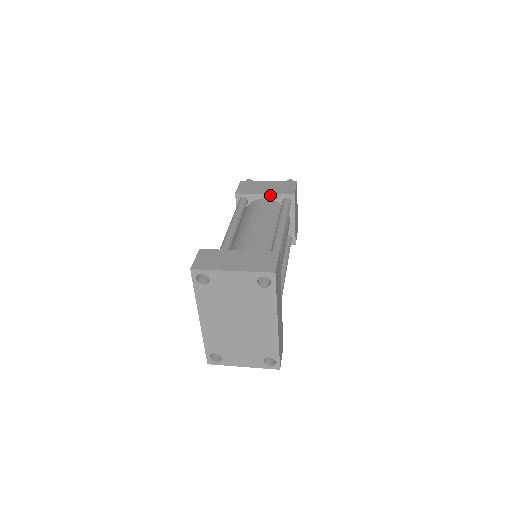
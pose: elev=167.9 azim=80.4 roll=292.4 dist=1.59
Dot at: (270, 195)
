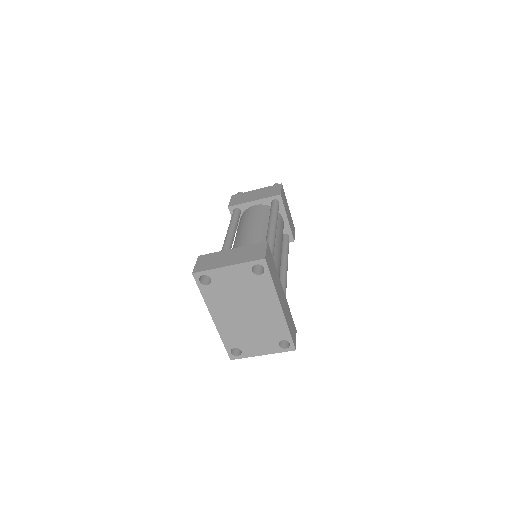
Dot at: (259, 201)
